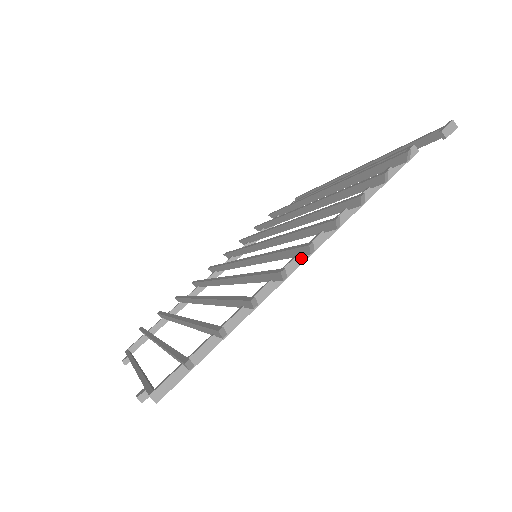
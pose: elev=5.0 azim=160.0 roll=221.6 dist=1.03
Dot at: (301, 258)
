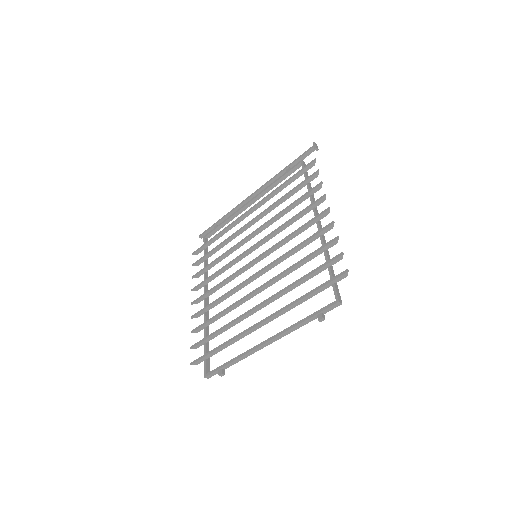
Dot at: (319, 222)
